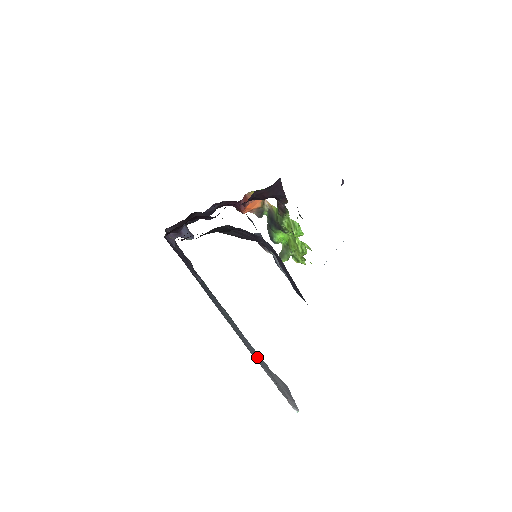
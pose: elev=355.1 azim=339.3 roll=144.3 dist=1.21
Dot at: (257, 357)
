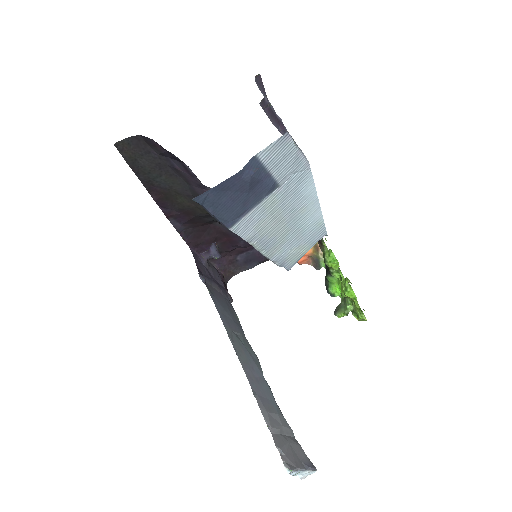
Dot at: (262, 394)
